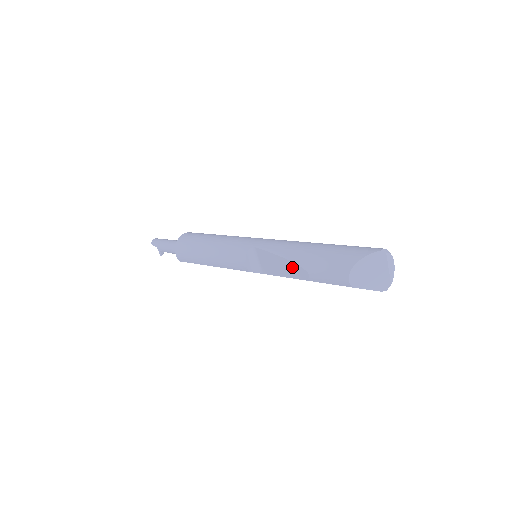
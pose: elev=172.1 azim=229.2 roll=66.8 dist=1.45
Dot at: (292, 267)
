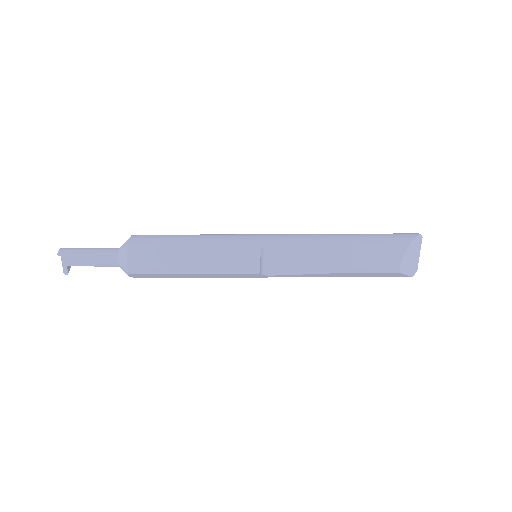
Dot at: (328, 260)
